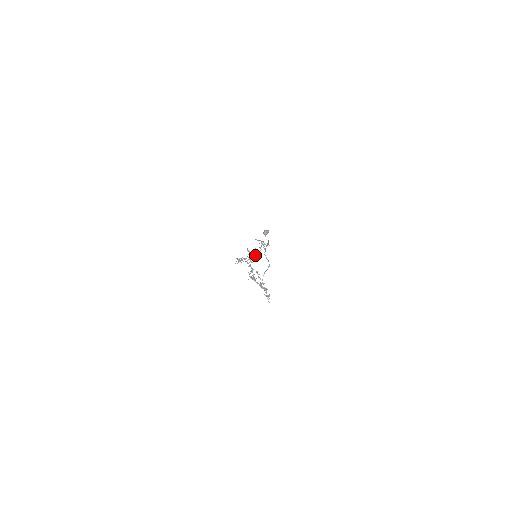
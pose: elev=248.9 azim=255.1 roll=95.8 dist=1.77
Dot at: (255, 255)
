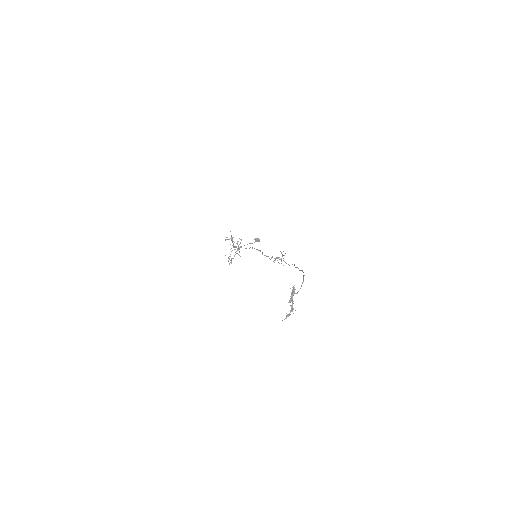
Dot at: occluded
